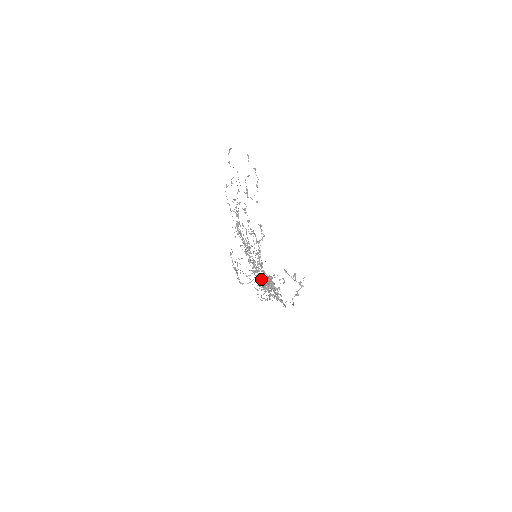
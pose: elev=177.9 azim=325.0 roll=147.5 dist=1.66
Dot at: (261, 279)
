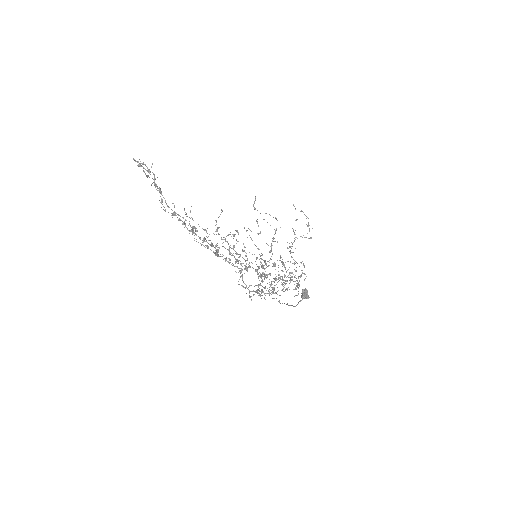
Dot at: occluded
